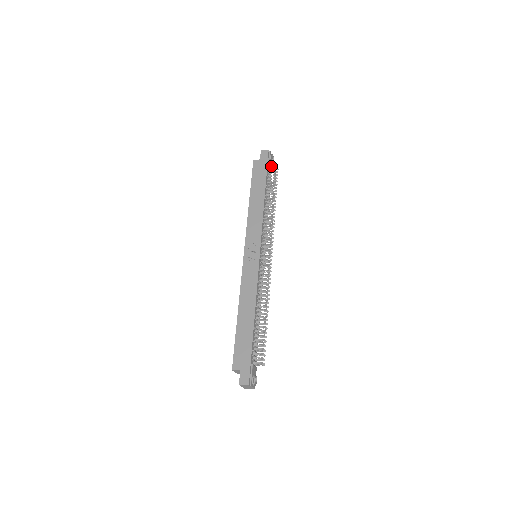
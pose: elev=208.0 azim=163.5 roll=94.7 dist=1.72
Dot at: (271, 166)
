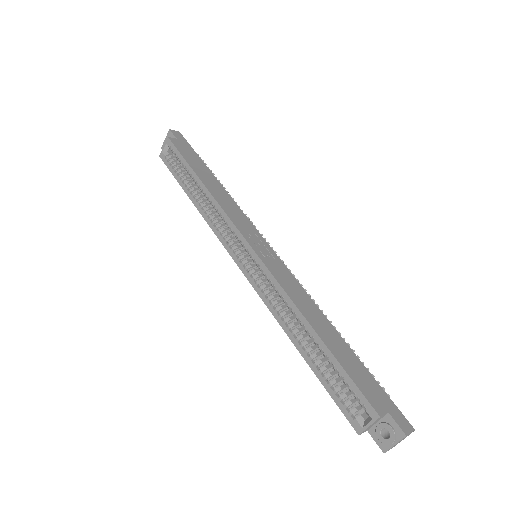
Dot at: occluded
